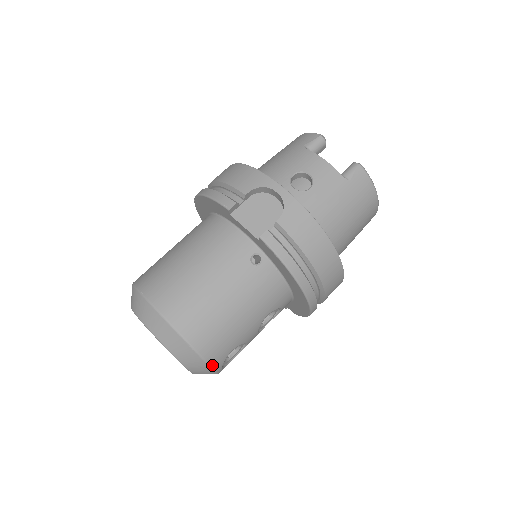
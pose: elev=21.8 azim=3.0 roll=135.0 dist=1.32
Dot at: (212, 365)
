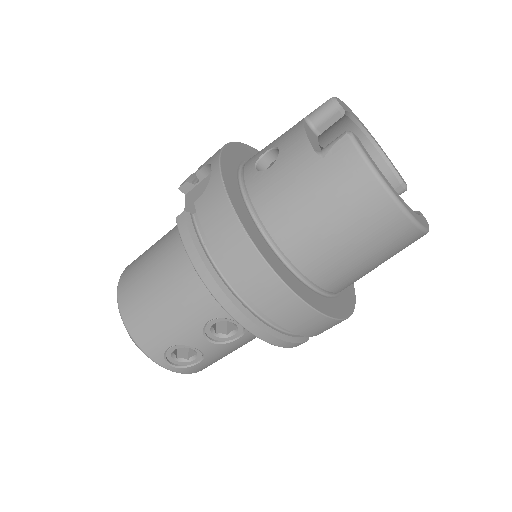
Dot at: (147, 353)
